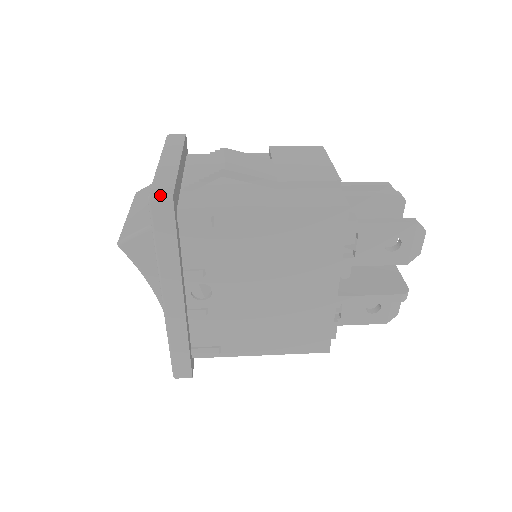
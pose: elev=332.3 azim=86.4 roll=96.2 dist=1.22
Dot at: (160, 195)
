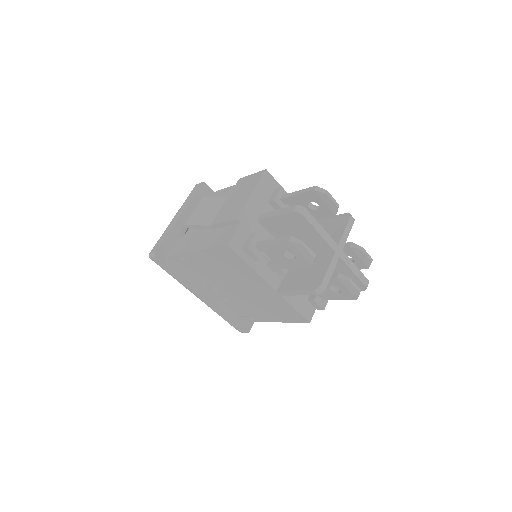
Dot at: (151, 254)
